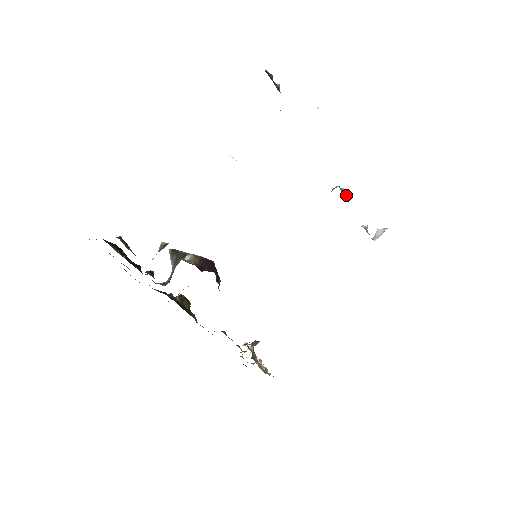
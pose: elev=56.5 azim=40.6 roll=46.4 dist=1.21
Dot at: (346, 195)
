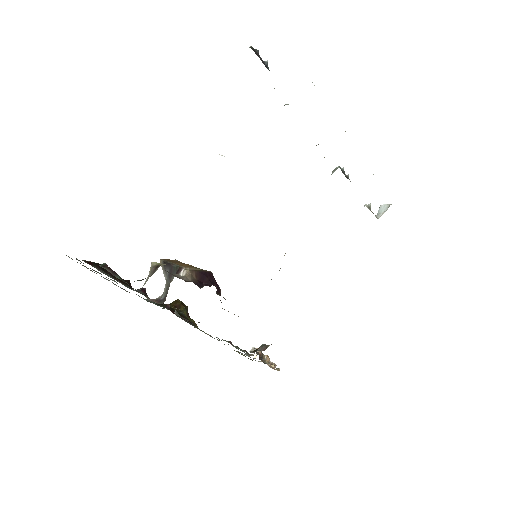
Dot at: (347, 175)
